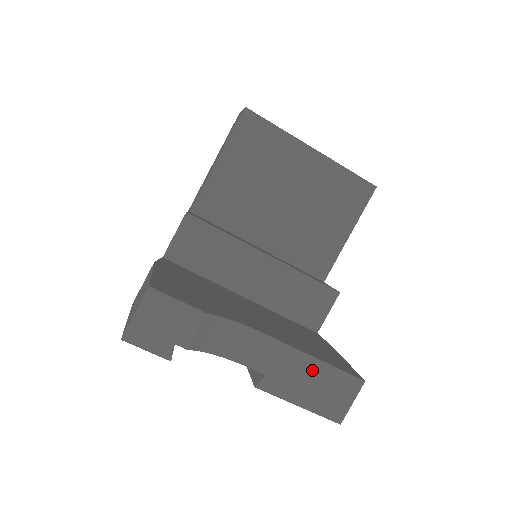
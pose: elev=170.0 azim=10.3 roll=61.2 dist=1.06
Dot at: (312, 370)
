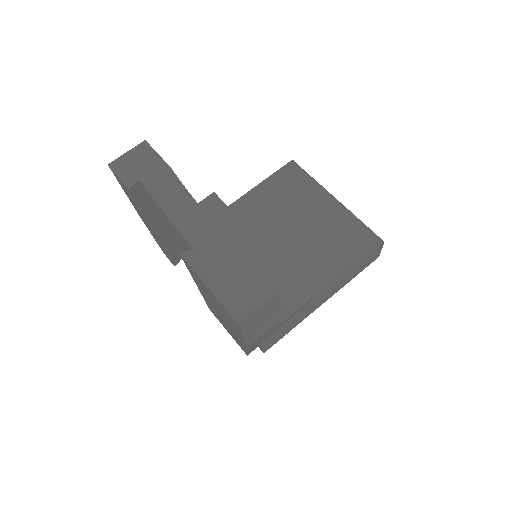
Dot at: (234, 260)
